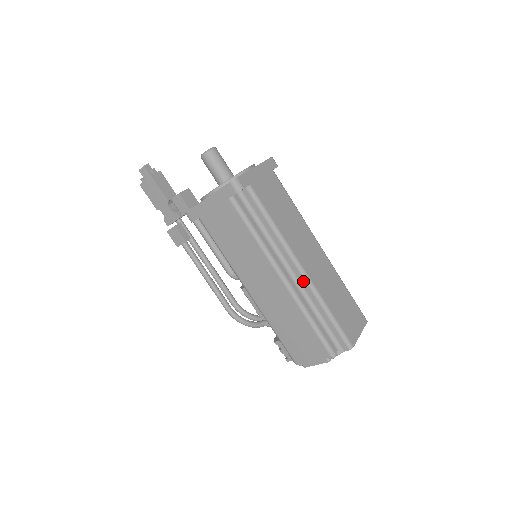
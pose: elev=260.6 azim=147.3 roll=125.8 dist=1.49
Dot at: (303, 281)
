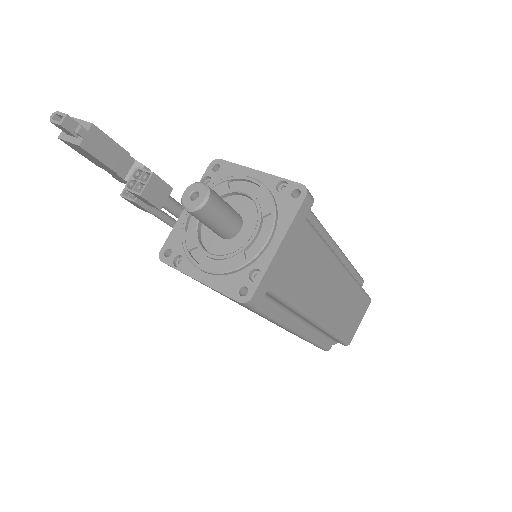
Dot at: (315, 326)
